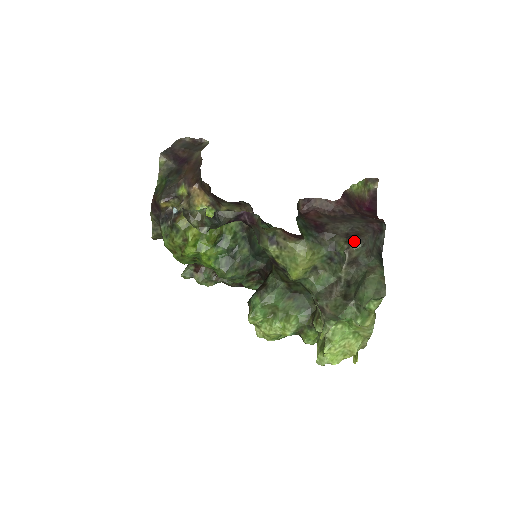
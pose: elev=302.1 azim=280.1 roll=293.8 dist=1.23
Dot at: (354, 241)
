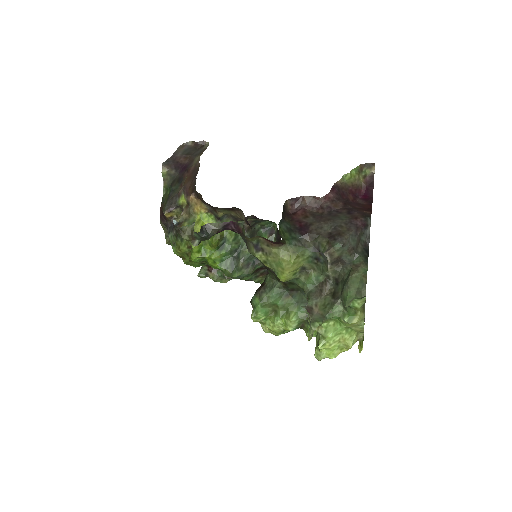
Dot at: (334, 242)
